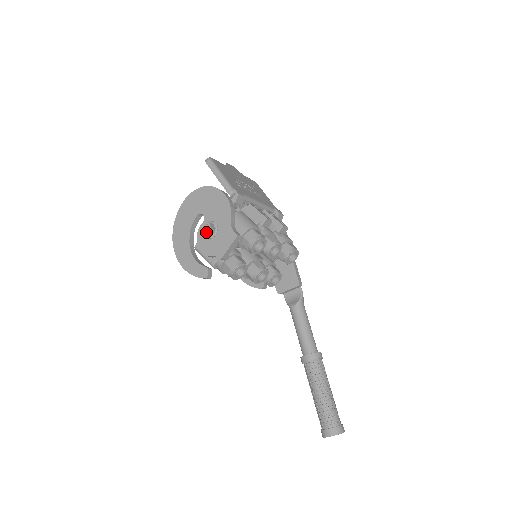
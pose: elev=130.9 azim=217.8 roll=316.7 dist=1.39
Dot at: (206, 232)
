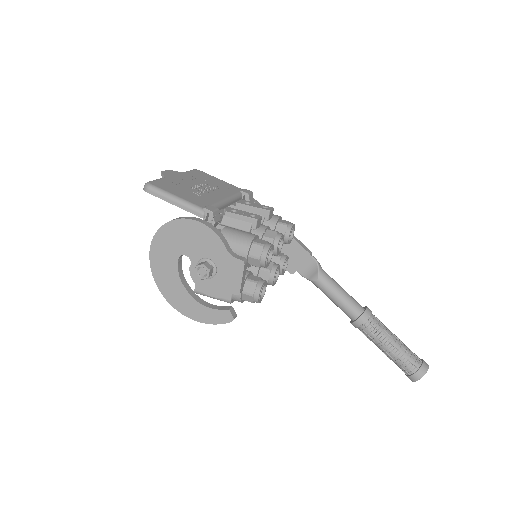
Dot at: (206, 276)
